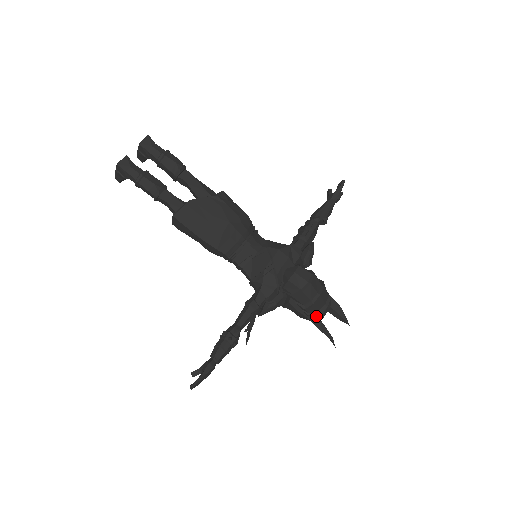
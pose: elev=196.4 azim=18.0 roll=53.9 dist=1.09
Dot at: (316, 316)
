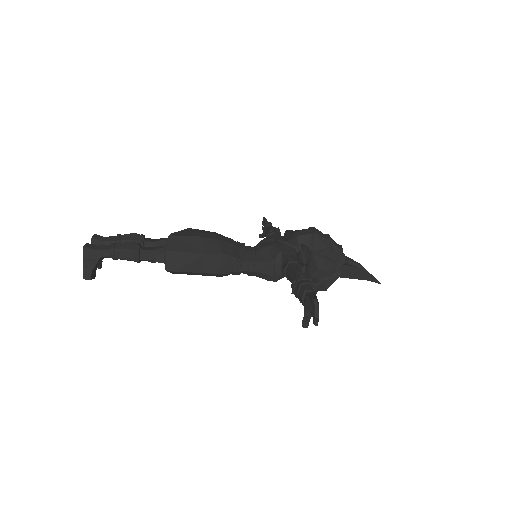
Dot at: (342, 257)
